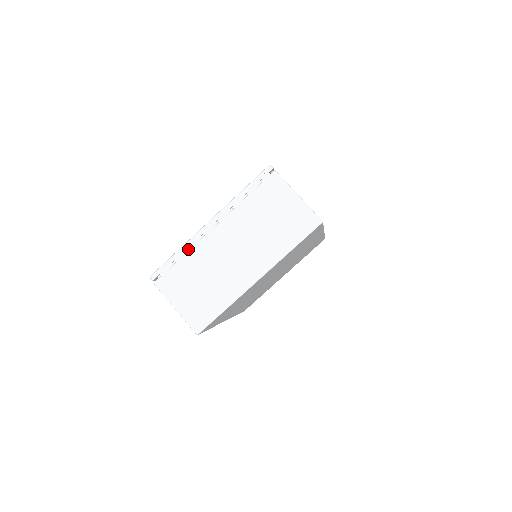
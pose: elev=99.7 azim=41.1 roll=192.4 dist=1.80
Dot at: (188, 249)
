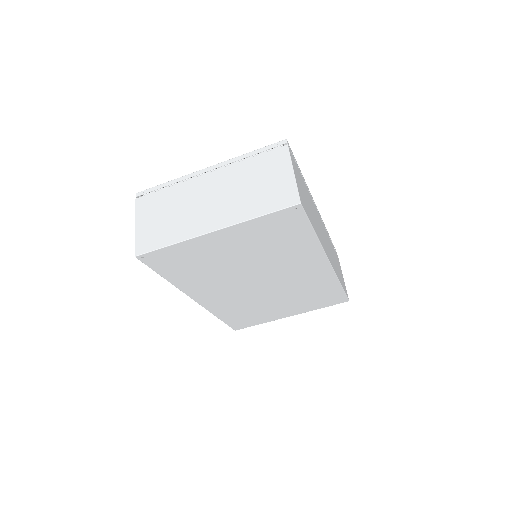
Dot at: occluded
